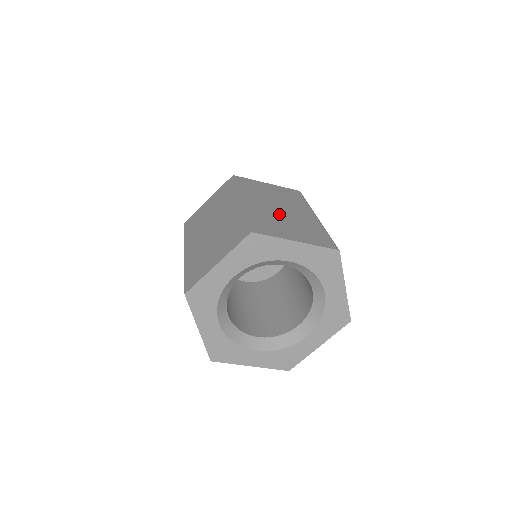
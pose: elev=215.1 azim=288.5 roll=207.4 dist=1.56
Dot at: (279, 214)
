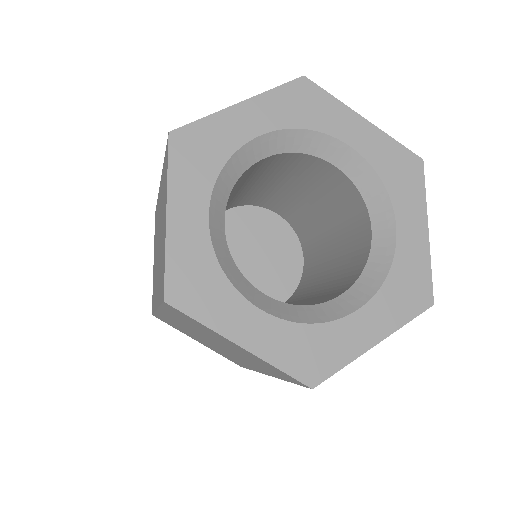
Dot at: occluded
